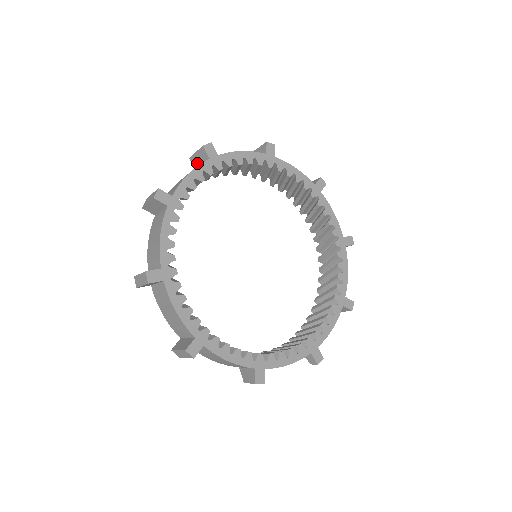
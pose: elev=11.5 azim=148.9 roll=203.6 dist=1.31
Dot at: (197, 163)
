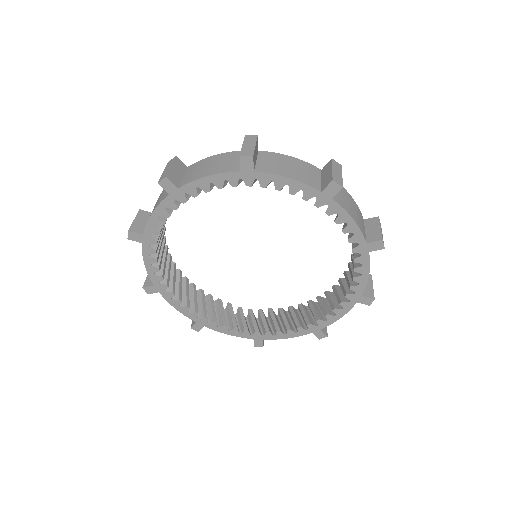
Dot at: occluded
